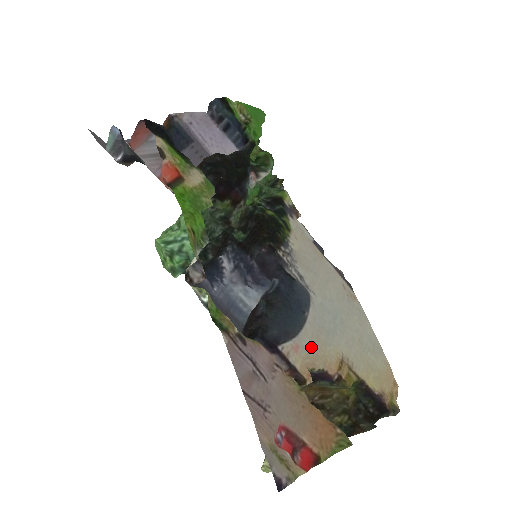
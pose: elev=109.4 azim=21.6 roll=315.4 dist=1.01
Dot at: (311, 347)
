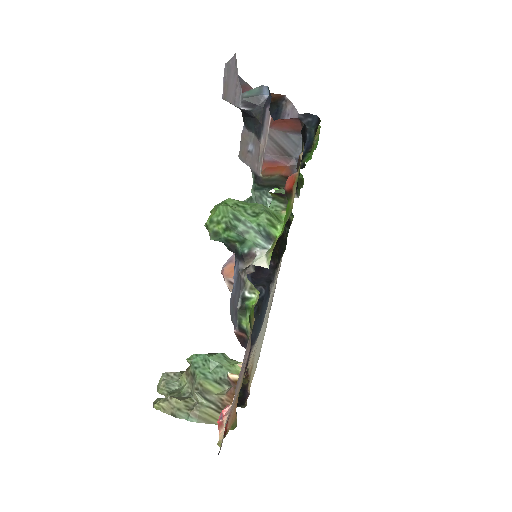
Dot at: (254, 351)
